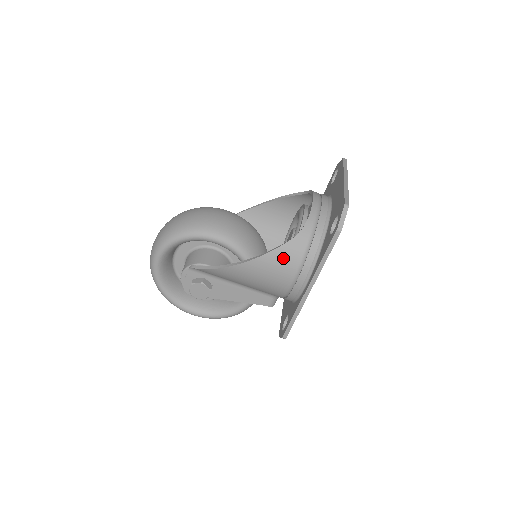
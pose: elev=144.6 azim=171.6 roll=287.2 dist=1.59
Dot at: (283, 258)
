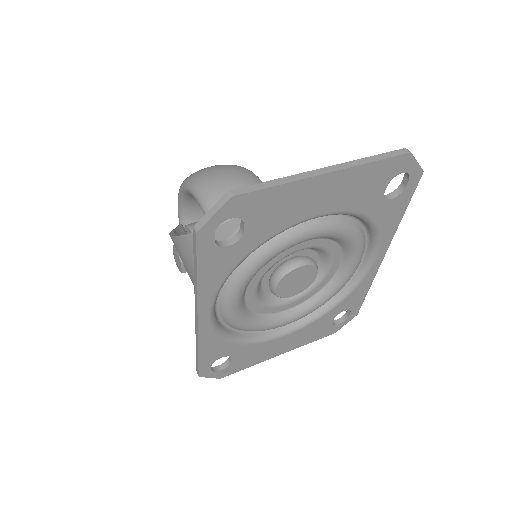
Dot at: occluded
